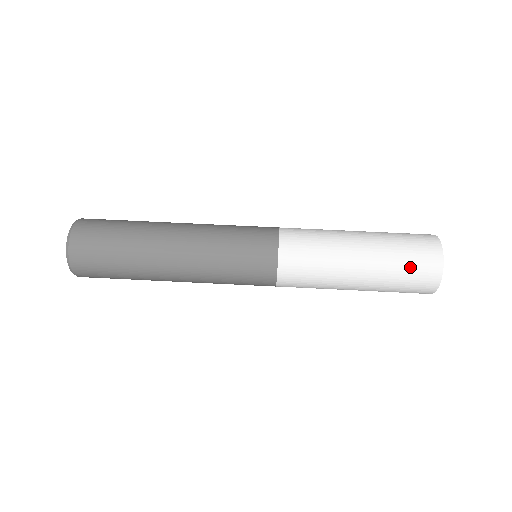
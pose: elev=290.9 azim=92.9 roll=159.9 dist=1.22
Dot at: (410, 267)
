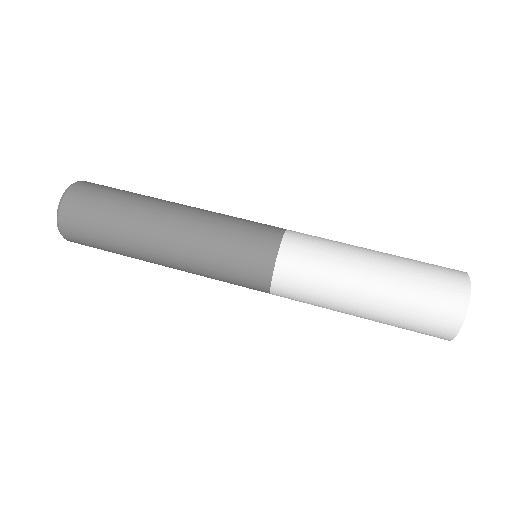
Dot at: (426, 305)
